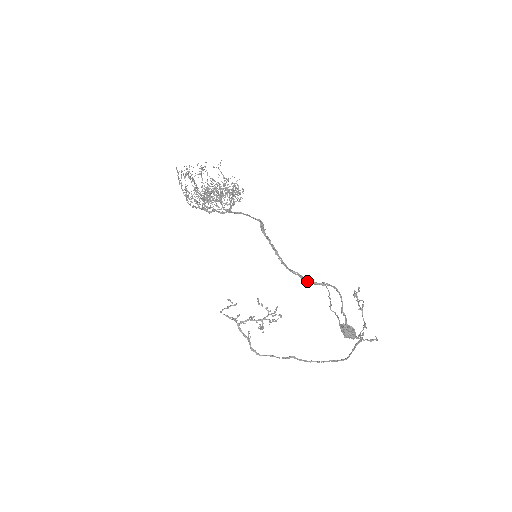
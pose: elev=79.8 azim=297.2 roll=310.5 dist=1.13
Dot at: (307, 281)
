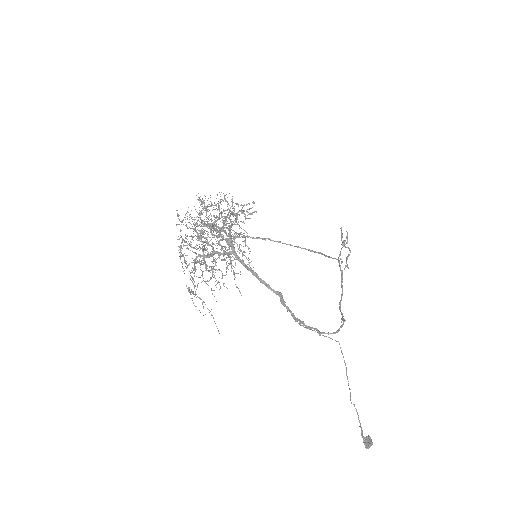
Dot at: occluded
